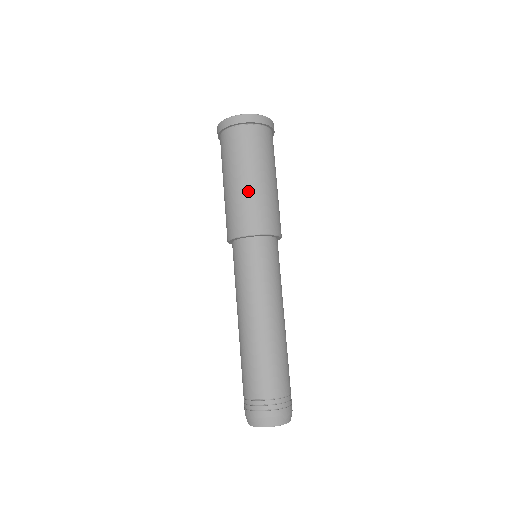
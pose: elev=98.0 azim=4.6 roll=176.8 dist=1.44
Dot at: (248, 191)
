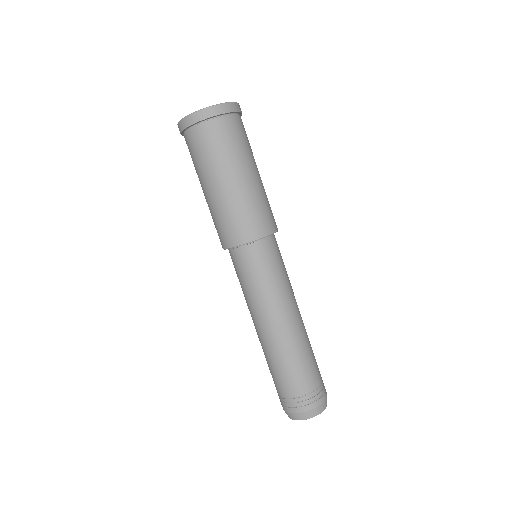
Dot at: (258, 188)
